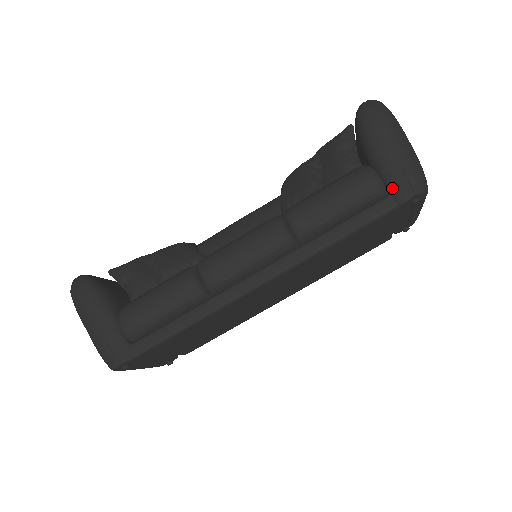
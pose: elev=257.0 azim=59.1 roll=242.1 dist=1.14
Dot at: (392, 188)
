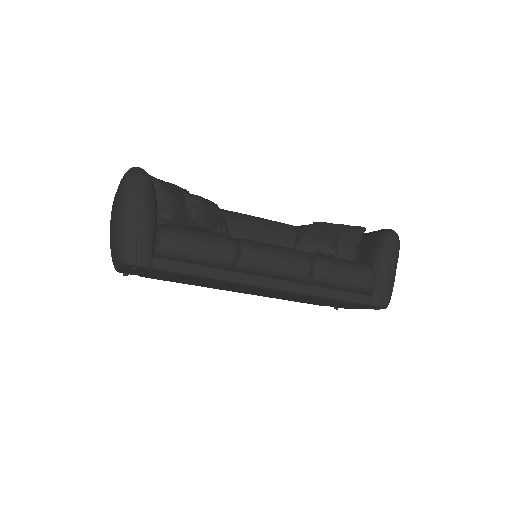
Dot at: (375, 293)
